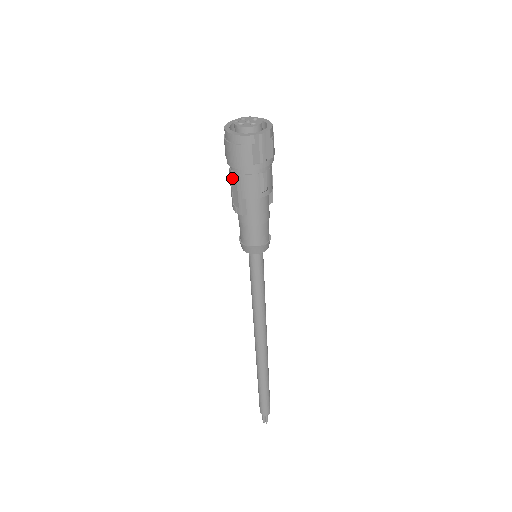
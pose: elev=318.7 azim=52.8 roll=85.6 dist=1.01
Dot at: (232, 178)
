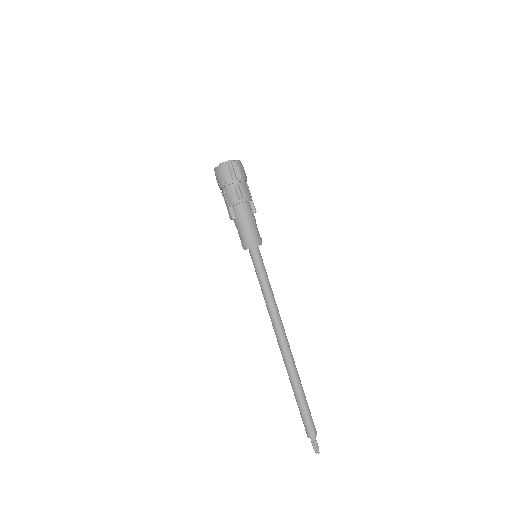
Dot at: (224, 198)
